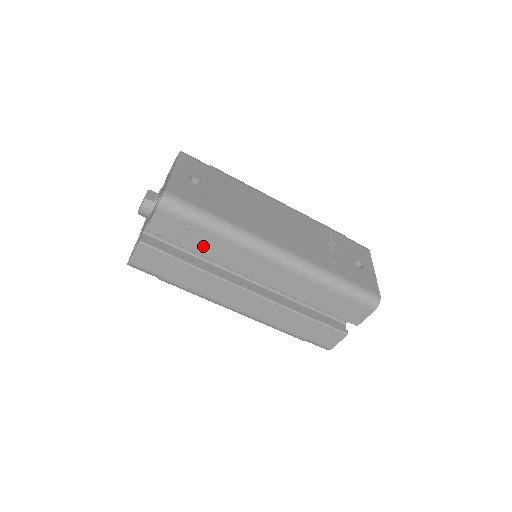
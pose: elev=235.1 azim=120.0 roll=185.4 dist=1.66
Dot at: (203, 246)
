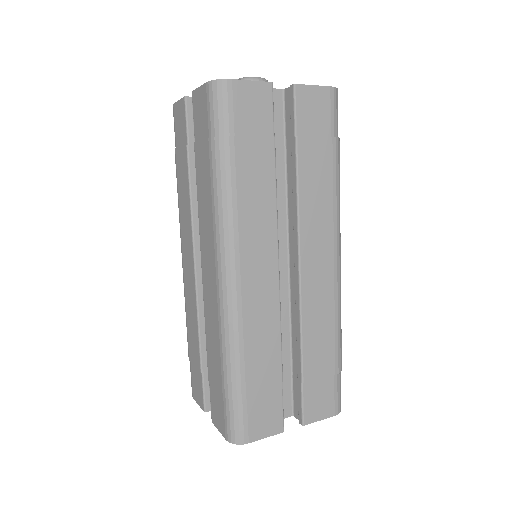
Dot at: (311, 166)
